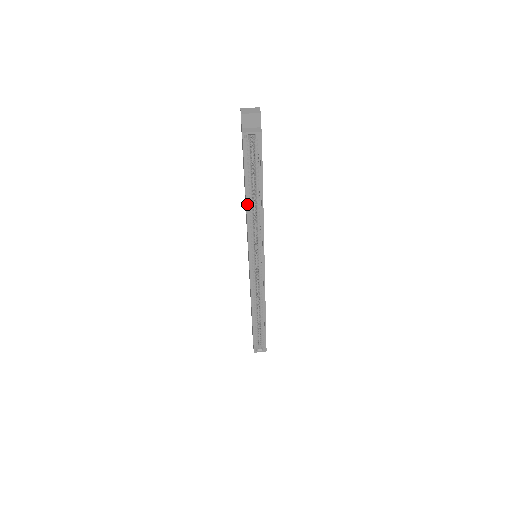
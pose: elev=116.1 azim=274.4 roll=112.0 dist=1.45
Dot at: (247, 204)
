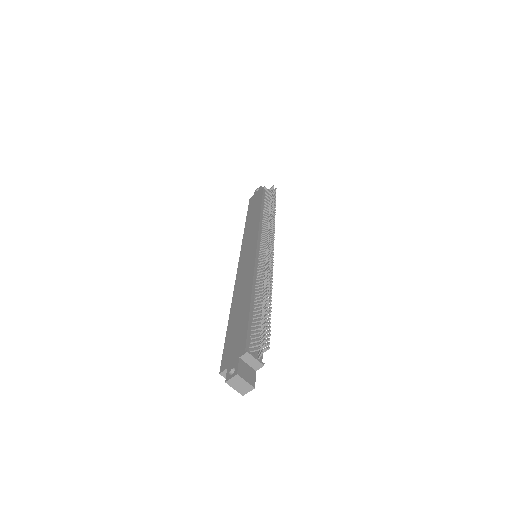
Dot at: (231, 310)
